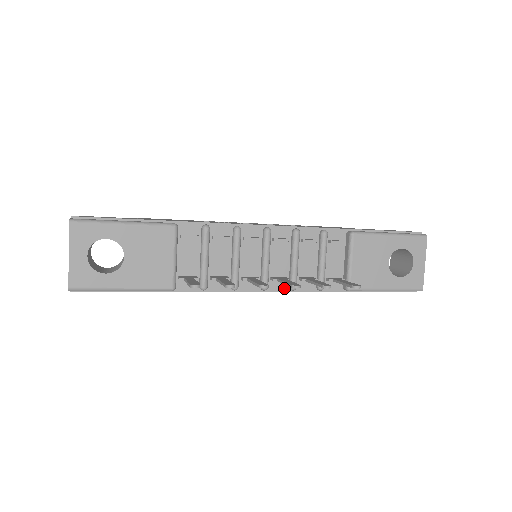
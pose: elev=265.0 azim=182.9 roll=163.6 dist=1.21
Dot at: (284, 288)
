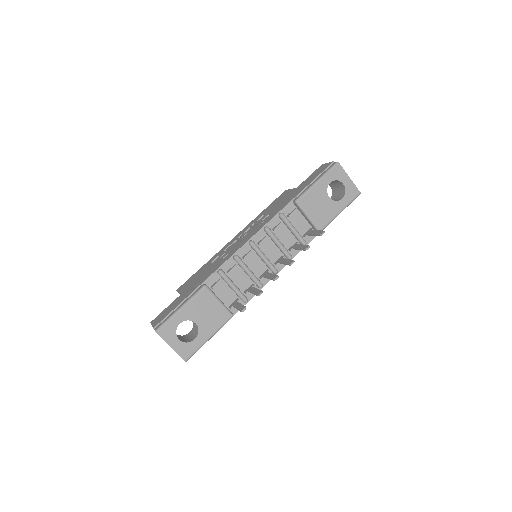
Dot at: occluded
